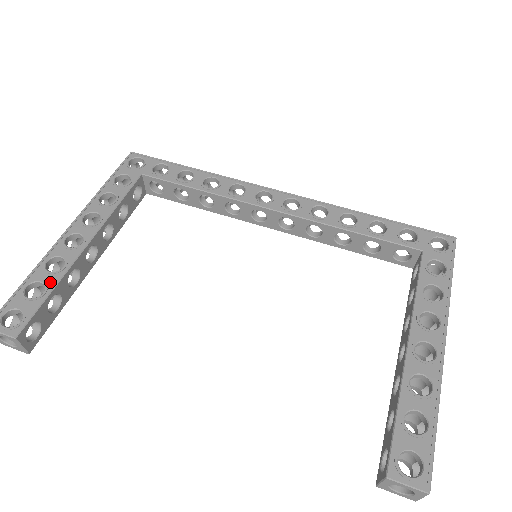
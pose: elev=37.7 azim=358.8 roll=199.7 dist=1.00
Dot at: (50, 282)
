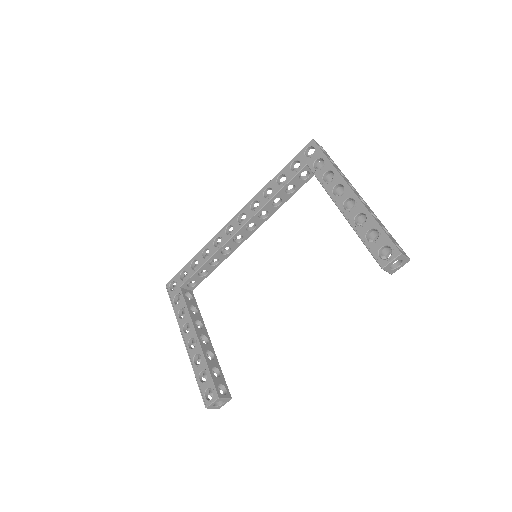
Dot at: (204, 367)
